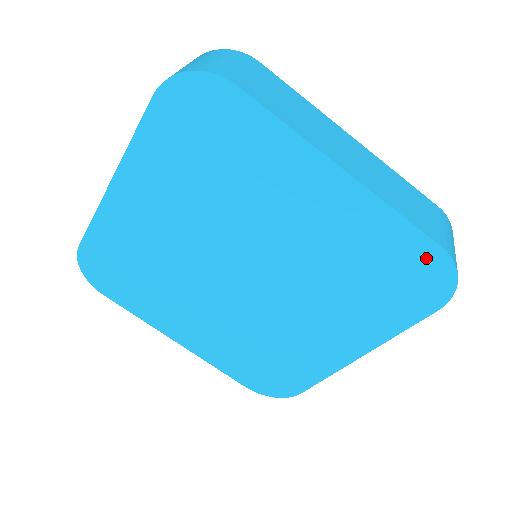
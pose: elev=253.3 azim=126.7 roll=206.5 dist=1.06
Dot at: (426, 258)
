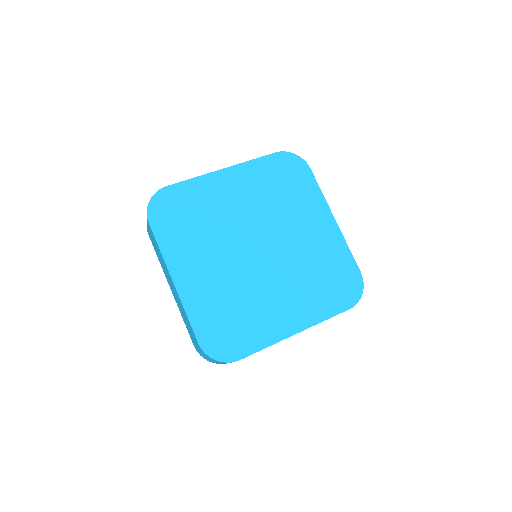
Dot at: (353, 275)
